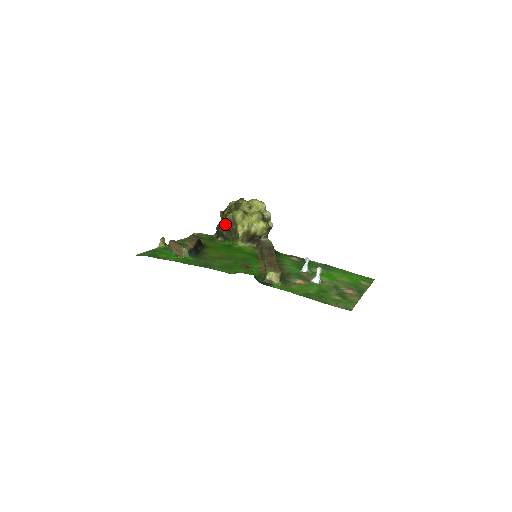
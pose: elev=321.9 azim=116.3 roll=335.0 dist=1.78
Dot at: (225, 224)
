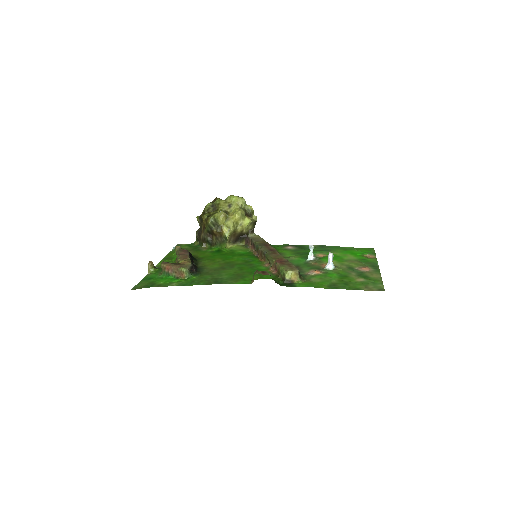
Dot at: (207, 229)
